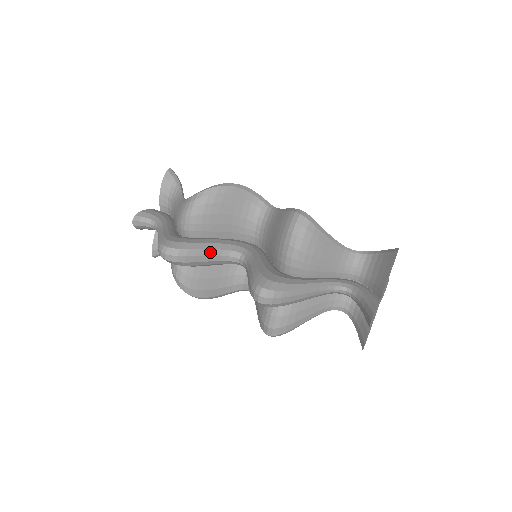
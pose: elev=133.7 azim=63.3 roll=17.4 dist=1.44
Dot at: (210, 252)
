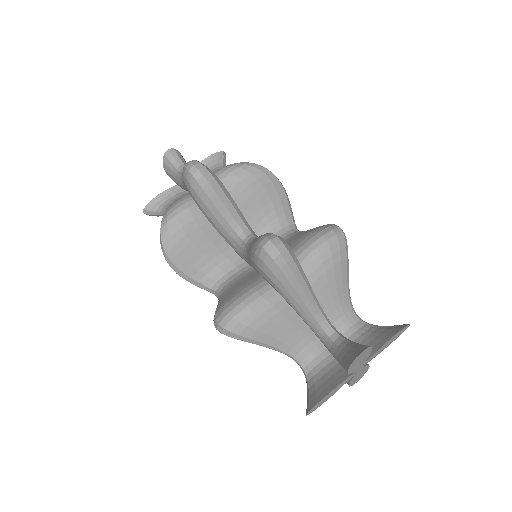
Dot at: (229, 205)
